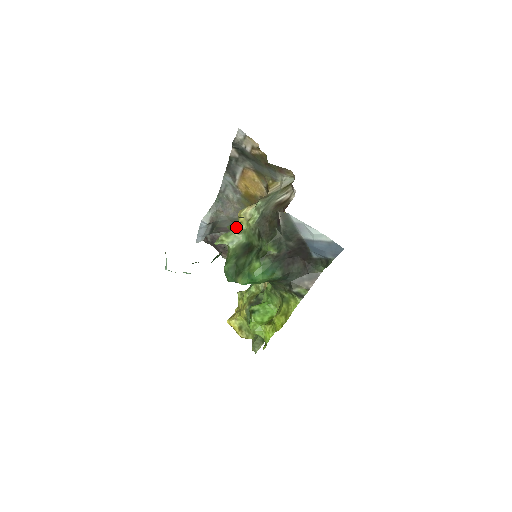
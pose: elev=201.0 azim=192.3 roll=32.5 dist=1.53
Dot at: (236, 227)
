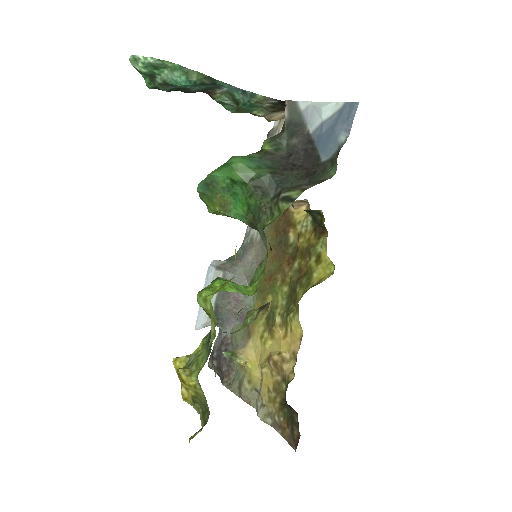
Dot at: occluded
